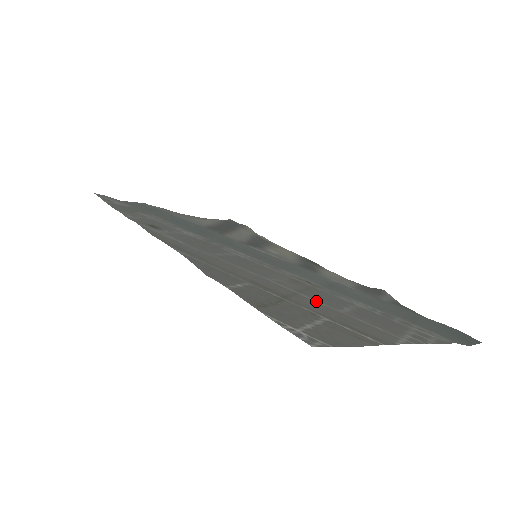
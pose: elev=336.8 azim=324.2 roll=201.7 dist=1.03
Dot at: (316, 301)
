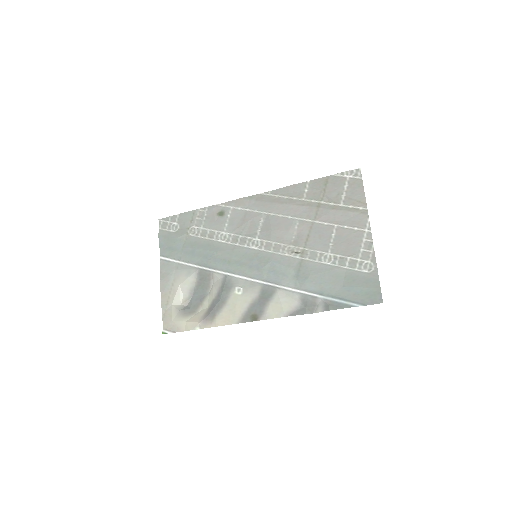
Dot at: (324, 222)
